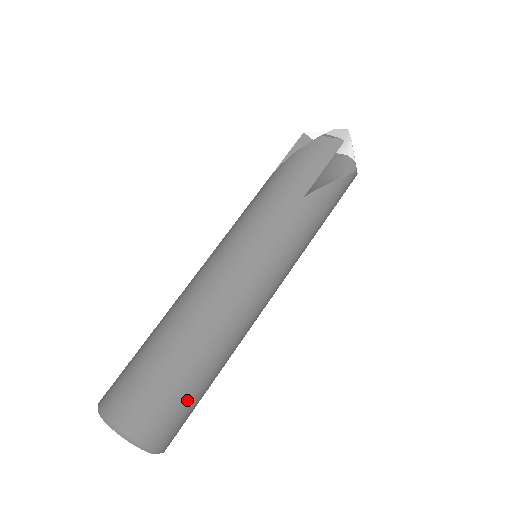
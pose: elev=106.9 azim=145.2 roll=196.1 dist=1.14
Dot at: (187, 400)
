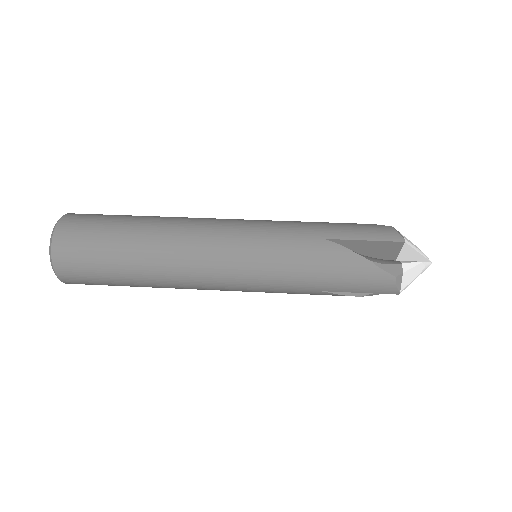
Dot at: (101, 254)
